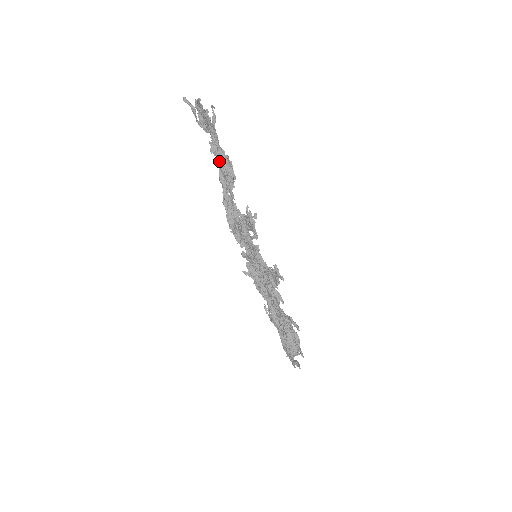
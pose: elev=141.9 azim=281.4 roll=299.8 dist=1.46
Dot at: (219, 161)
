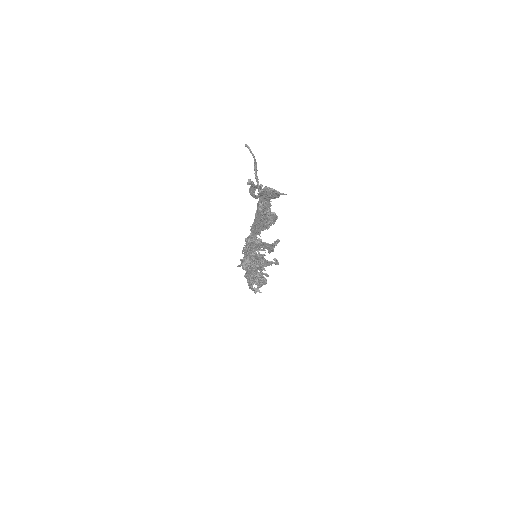
Dot at: (263, 219)
